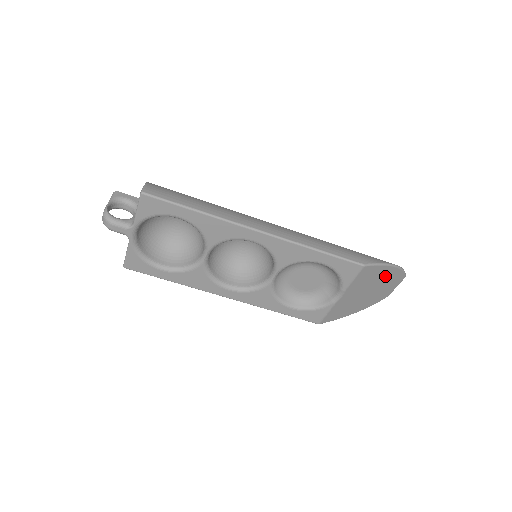
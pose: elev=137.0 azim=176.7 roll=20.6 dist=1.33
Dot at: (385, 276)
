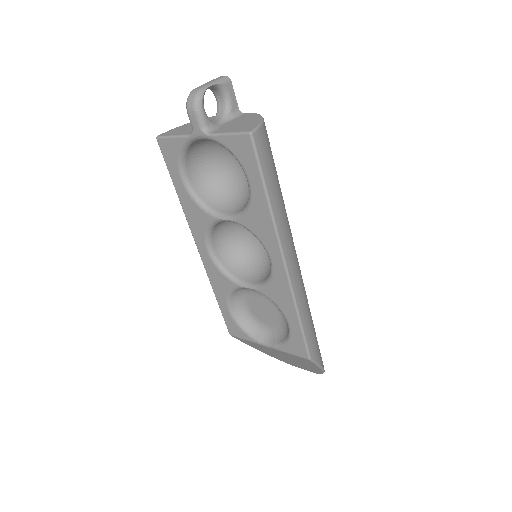
Dot at: (309, 366)
